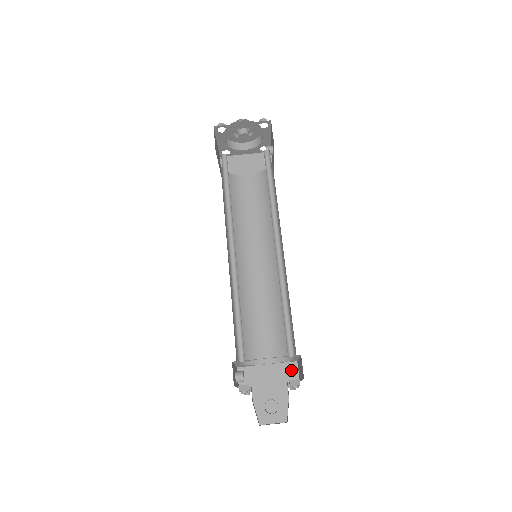
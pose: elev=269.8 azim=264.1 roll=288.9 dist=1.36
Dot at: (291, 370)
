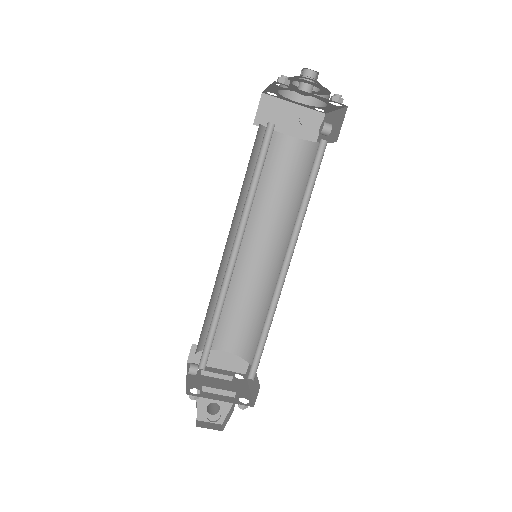
Dot at: (242, 362)
